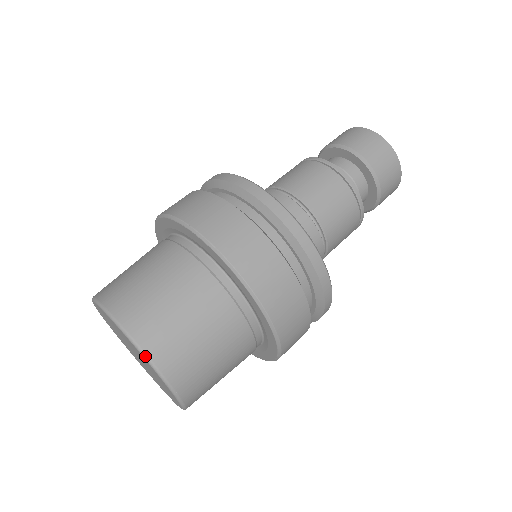
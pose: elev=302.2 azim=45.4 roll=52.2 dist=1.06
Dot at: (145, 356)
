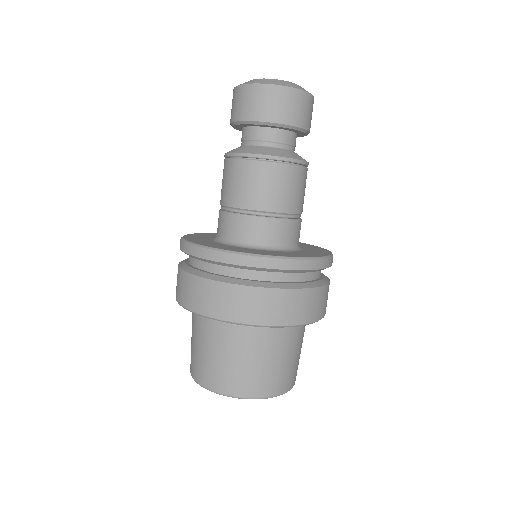
Dot at: occluded
